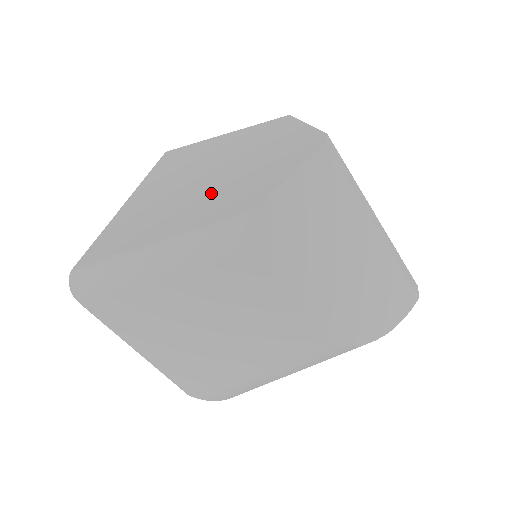
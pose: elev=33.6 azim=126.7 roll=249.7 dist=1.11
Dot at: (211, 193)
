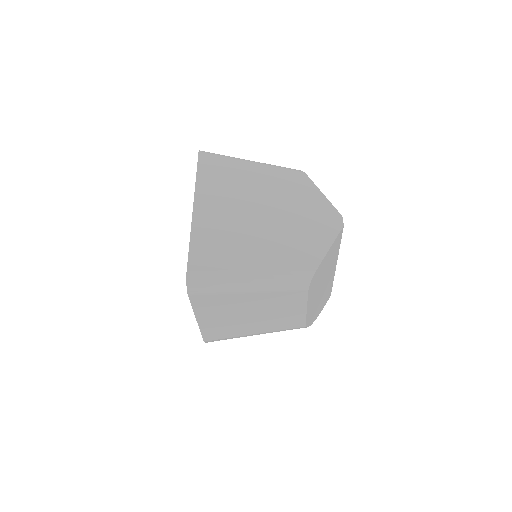
Dot at: (277, 237)
